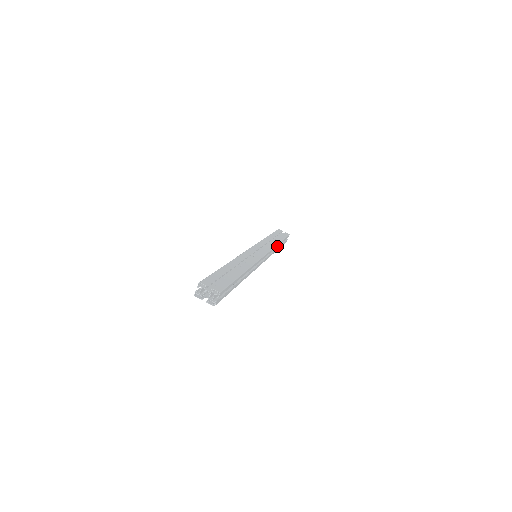
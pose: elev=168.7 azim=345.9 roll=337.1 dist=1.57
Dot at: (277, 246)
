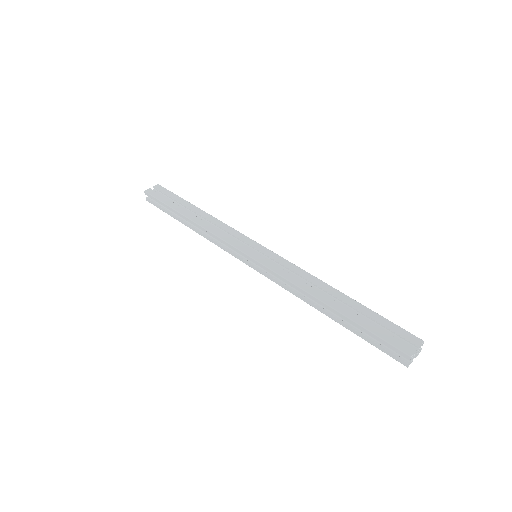
Dot at: occluded
